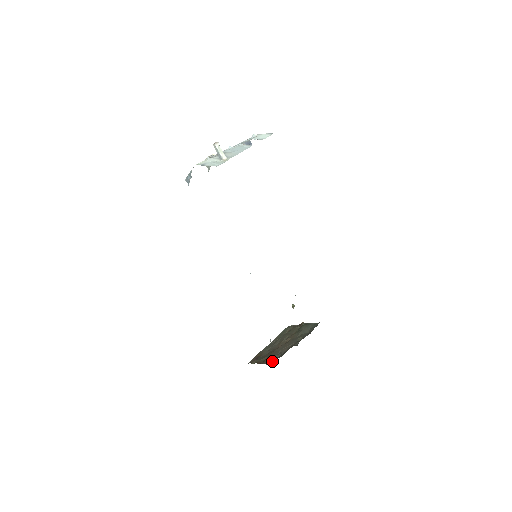
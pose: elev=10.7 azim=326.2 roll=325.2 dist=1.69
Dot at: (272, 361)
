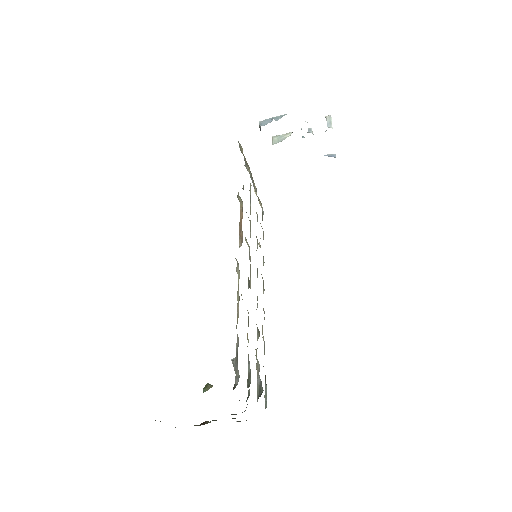
Dot at: occluded
